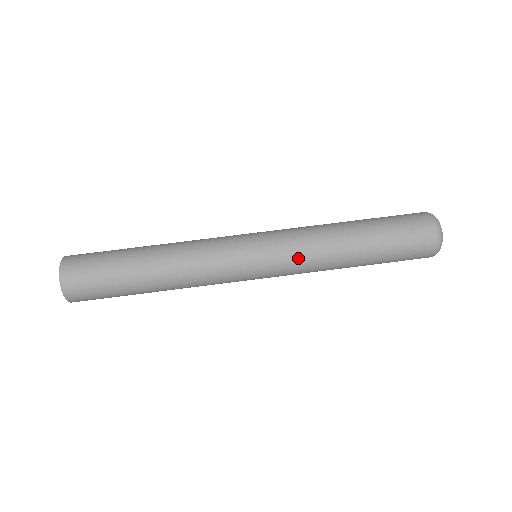
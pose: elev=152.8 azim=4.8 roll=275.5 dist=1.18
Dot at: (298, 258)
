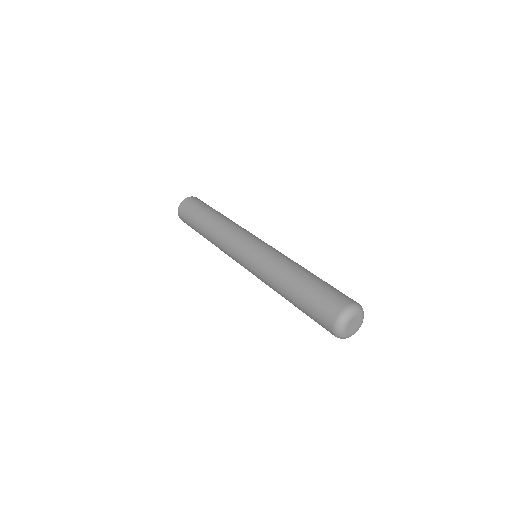
Dot at: (261, 268)
